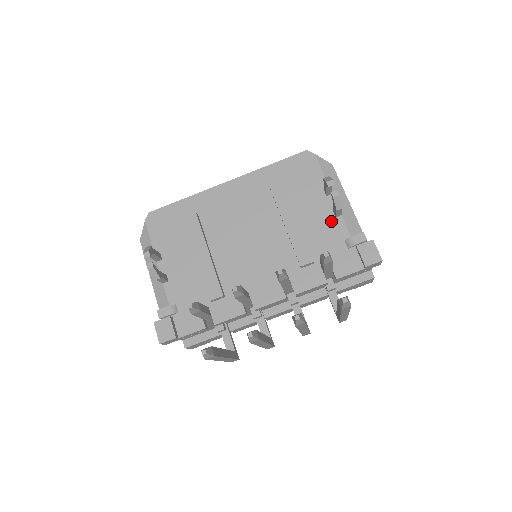
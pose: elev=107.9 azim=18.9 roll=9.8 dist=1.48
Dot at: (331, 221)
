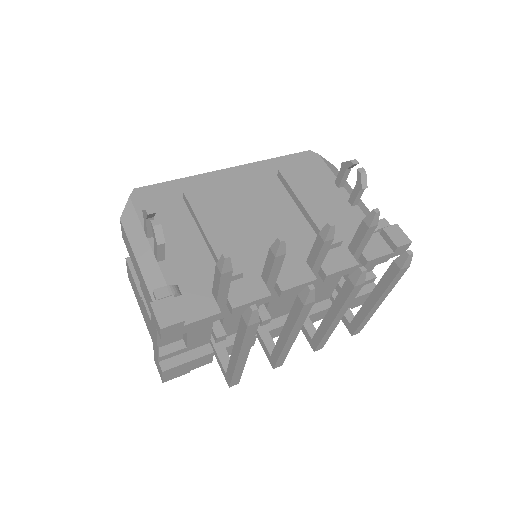
Dot at: (348, 209)
